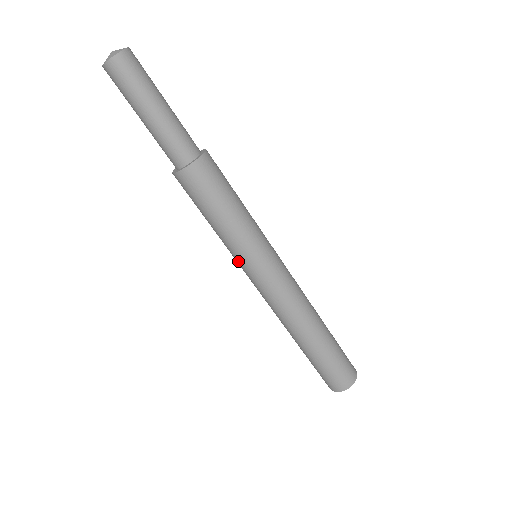
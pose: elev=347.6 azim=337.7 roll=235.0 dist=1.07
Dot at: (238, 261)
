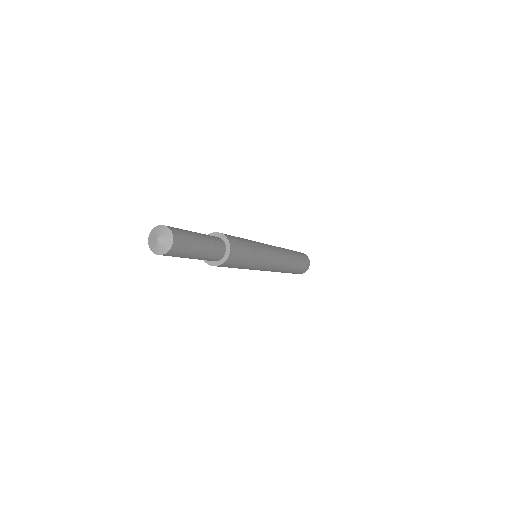
Dot at: occluded
